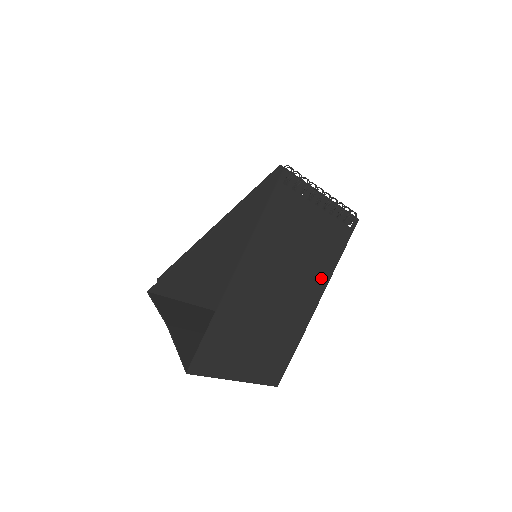
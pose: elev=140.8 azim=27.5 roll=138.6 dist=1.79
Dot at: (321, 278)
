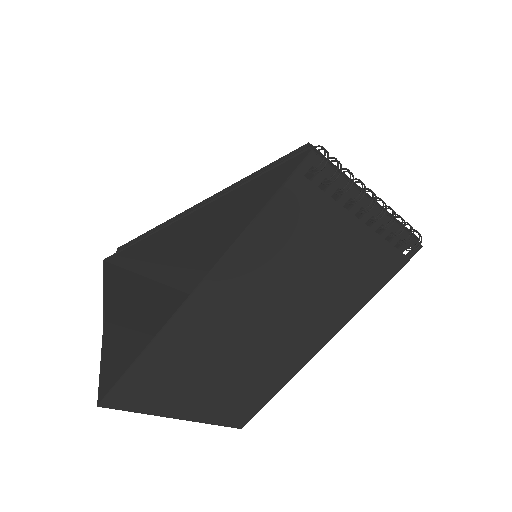
Dot at: (338, 315)
